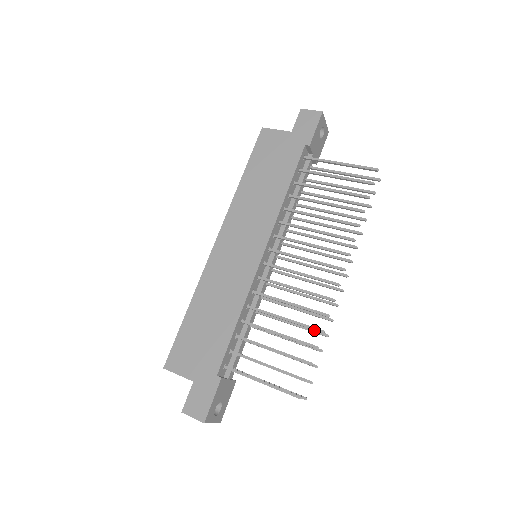
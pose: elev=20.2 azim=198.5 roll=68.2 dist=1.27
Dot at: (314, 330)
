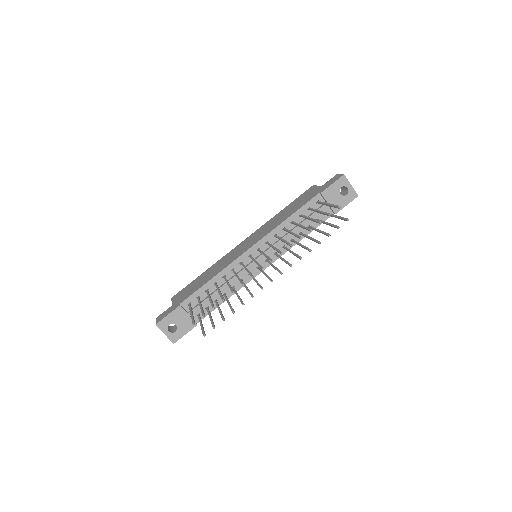
Dot at: occluded
